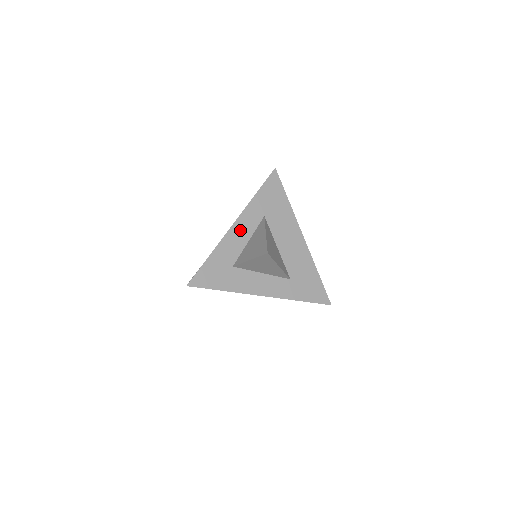
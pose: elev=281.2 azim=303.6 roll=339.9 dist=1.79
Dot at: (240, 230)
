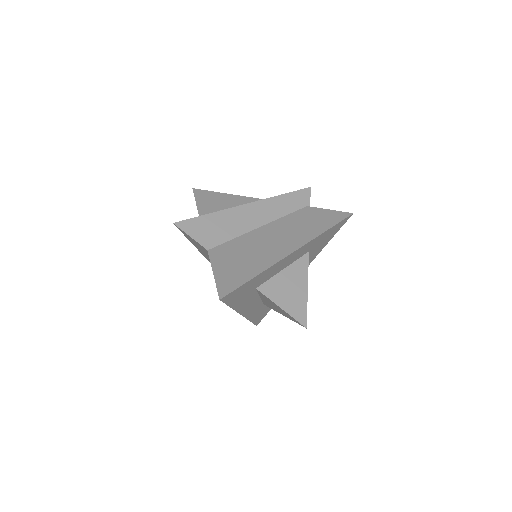
Dot at: (290, 258)
